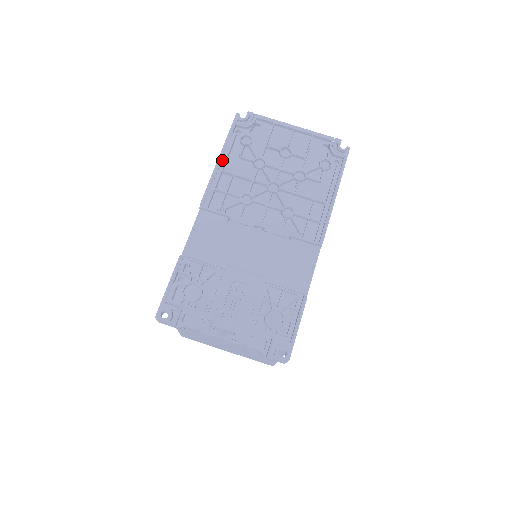
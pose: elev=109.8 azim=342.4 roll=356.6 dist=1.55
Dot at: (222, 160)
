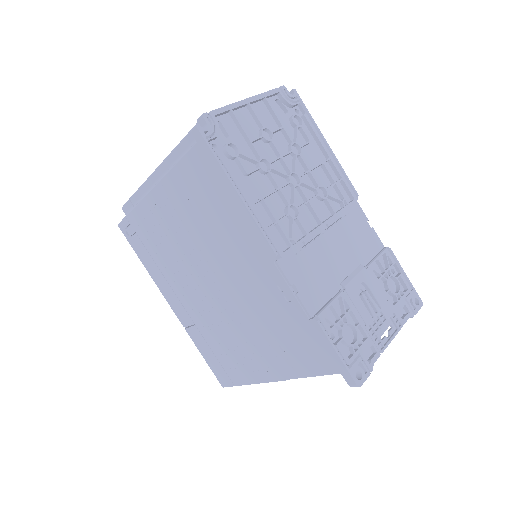
Dot at: (242, 193)
